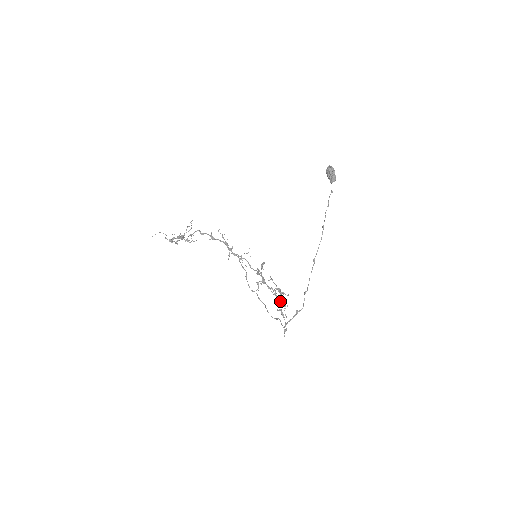
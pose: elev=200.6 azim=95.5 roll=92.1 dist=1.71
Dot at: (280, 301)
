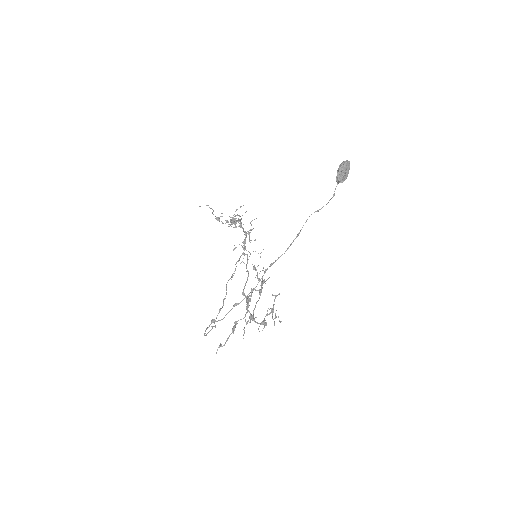
Dot at: (250, 316)
